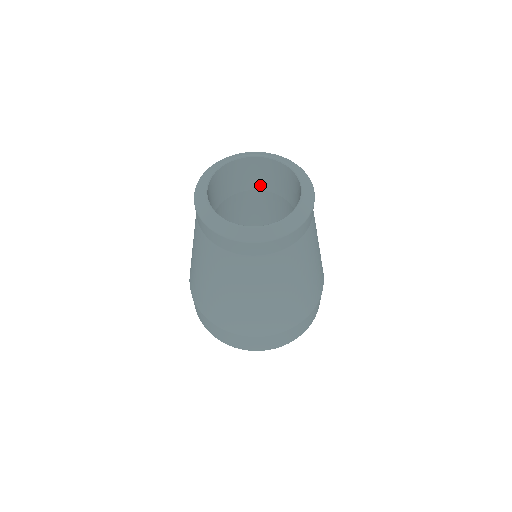
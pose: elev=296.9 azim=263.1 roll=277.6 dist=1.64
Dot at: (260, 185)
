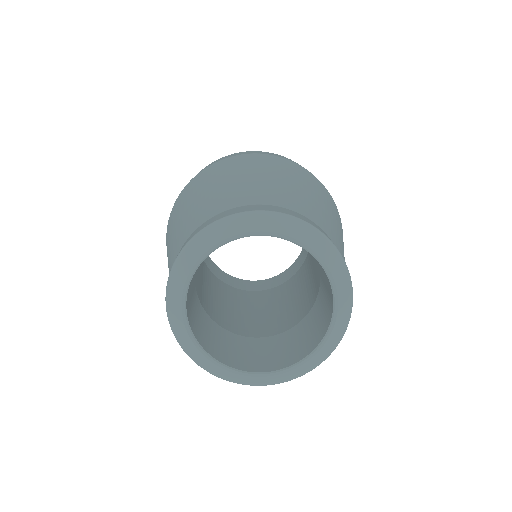
Dot at: occluded
